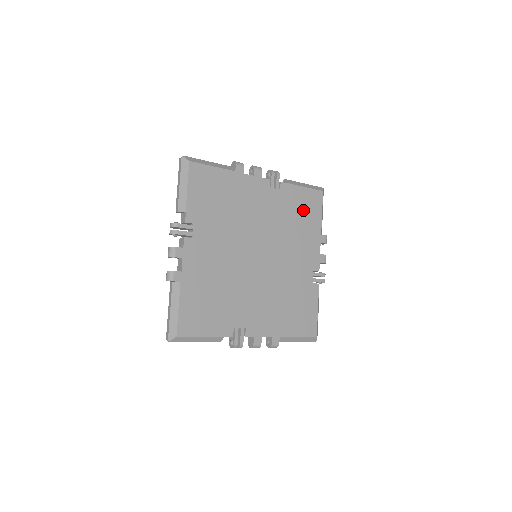
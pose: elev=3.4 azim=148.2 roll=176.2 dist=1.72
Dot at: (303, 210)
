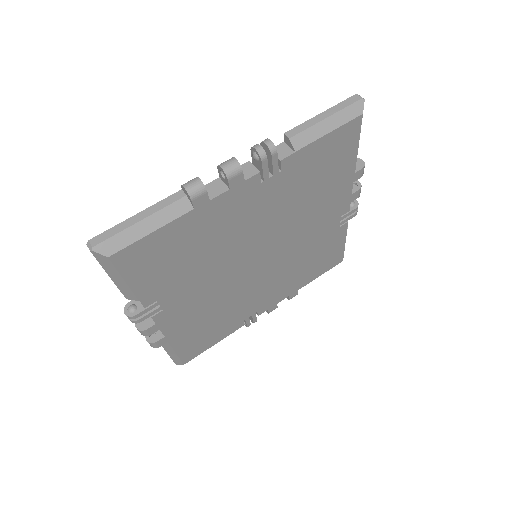
Dot at: (324, 166)
